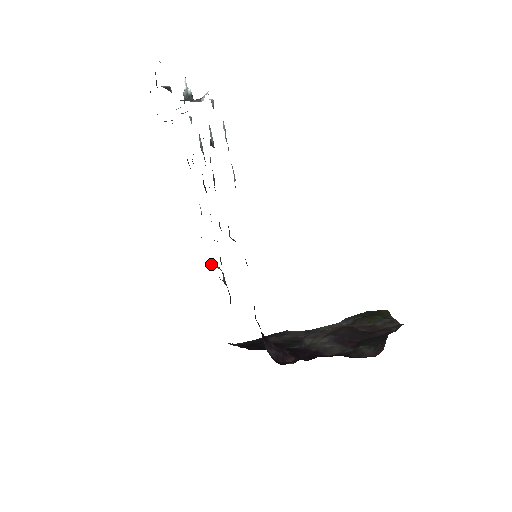
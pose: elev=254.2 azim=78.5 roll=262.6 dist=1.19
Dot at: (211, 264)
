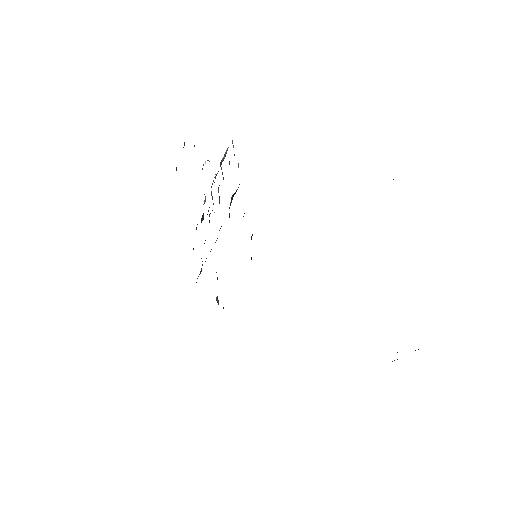
Dot at: occluded
